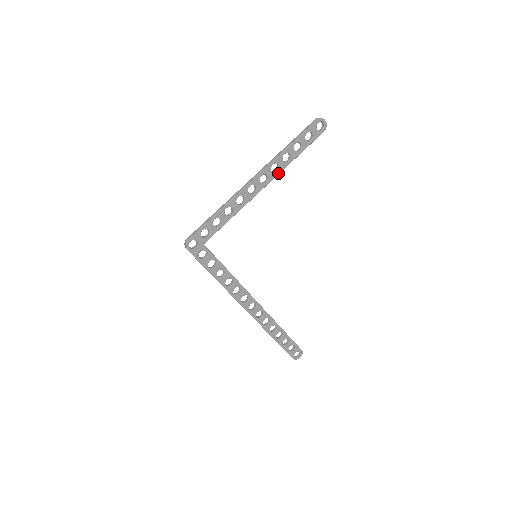
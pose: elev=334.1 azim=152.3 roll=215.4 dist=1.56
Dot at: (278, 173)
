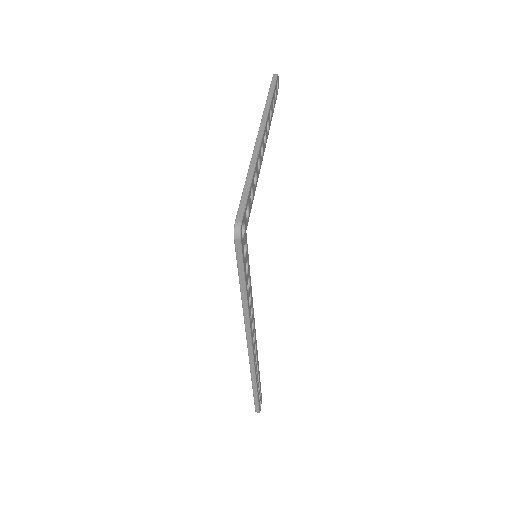
Dot at: (268, 133)
